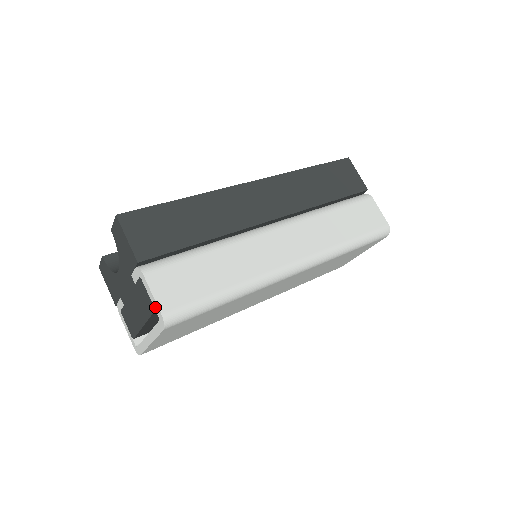
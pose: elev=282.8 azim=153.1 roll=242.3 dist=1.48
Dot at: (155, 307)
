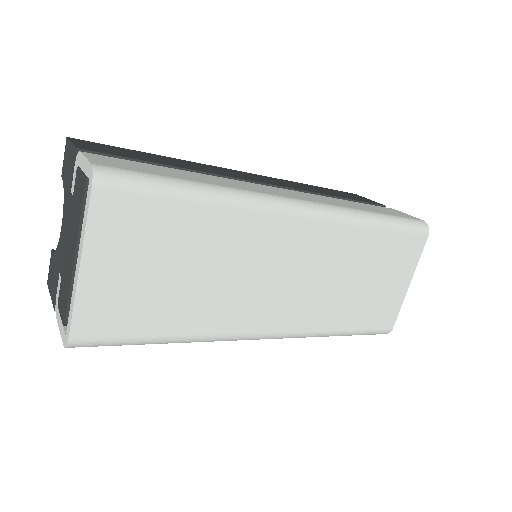
Dot at: (86, 170)
